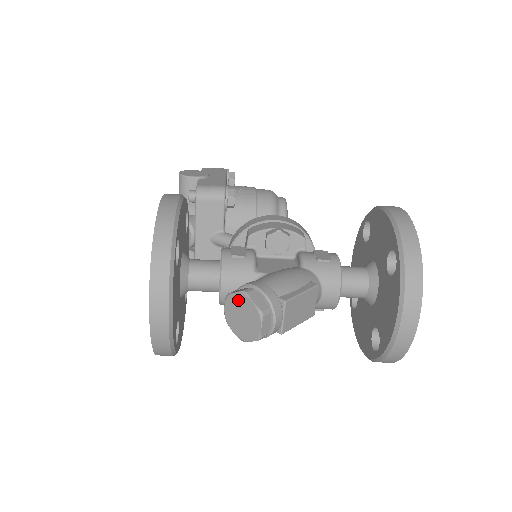
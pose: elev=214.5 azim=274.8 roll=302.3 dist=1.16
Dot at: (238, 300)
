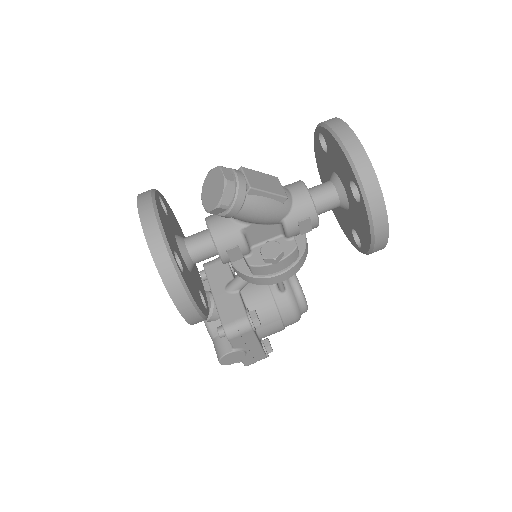
Dot at: (206, 184)
